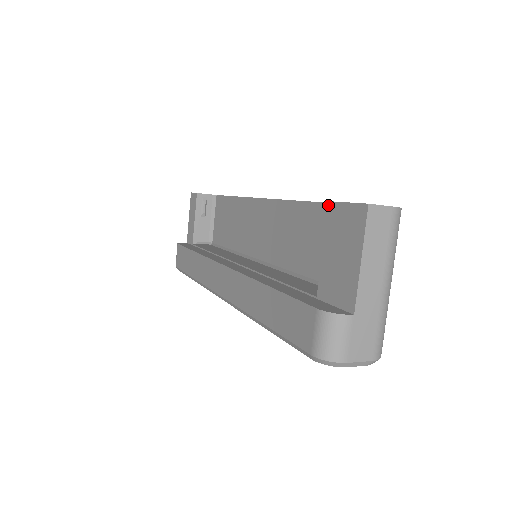
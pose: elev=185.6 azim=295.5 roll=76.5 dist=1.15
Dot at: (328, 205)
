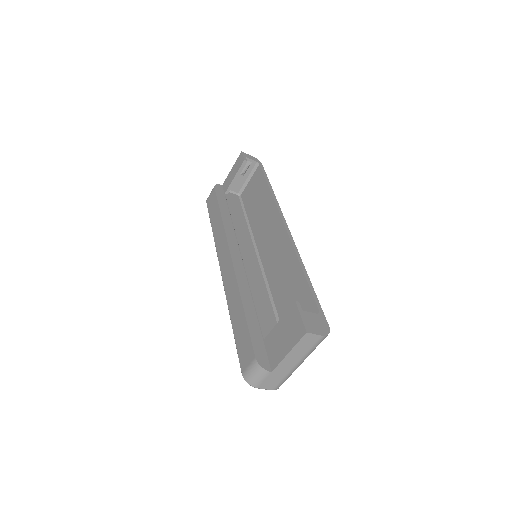
Dot at: (294, 303)
